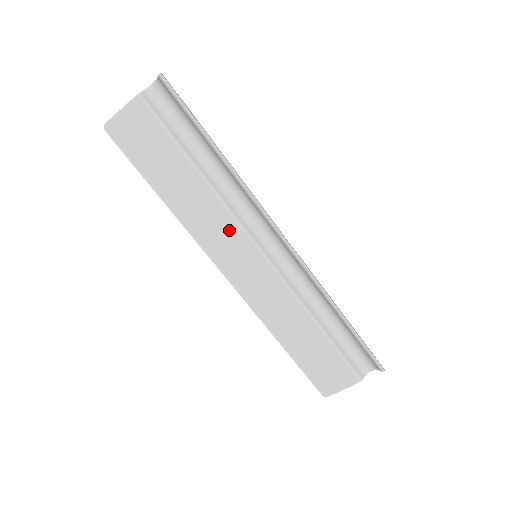
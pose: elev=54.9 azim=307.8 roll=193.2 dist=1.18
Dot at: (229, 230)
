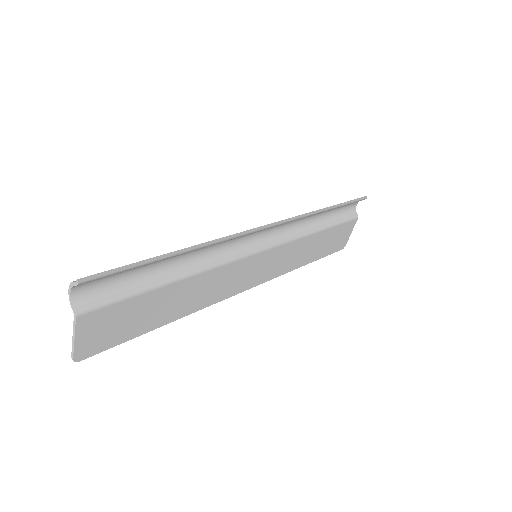
Dot at: (229, 272)
